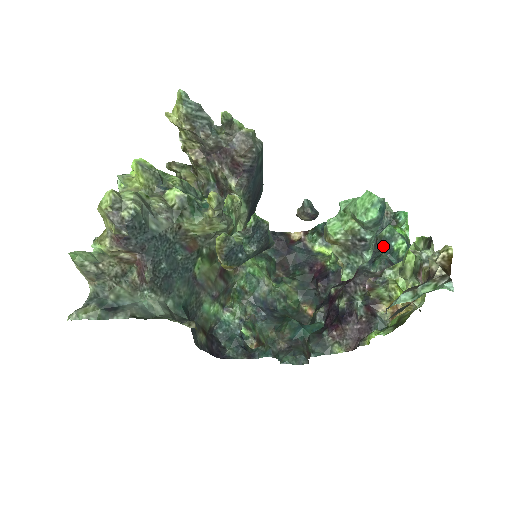
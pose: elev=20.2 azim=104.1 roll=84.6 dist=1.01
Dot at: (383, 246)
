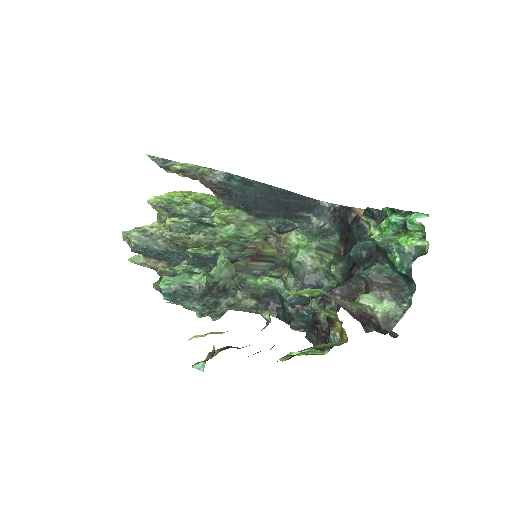
Dot at: (383, 255)
